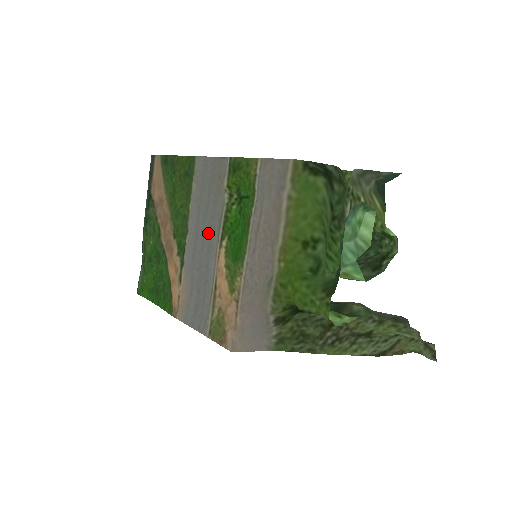
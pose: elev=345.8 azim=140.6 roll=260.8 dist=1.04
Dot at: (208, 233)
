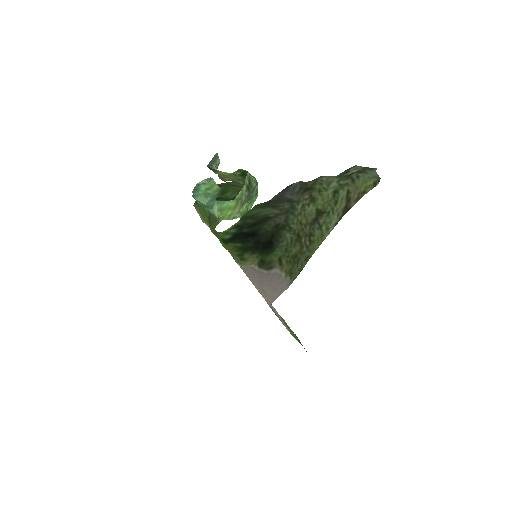
Dot at: occluded
